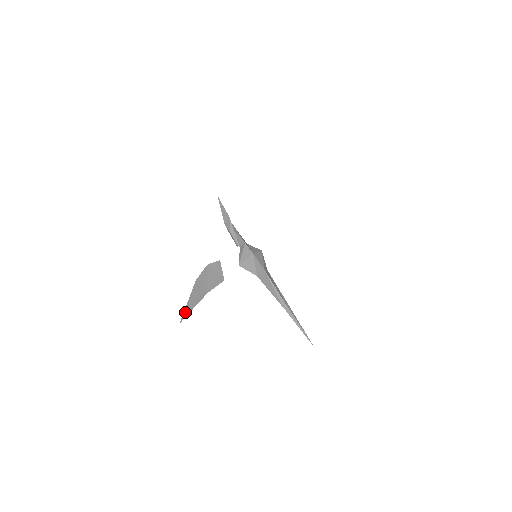
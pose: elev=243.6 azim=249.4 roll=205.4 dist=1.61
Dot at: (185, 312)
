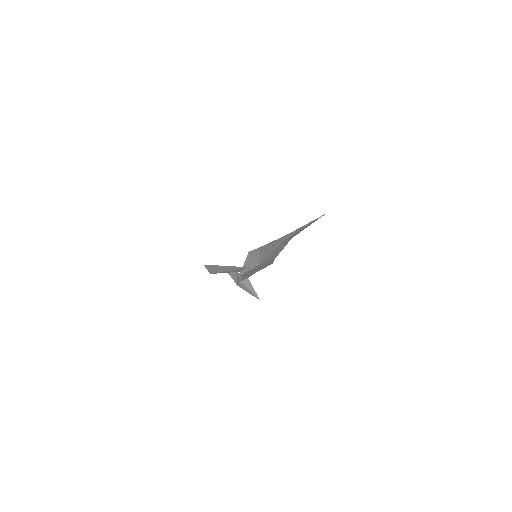
Dot at: occluded
